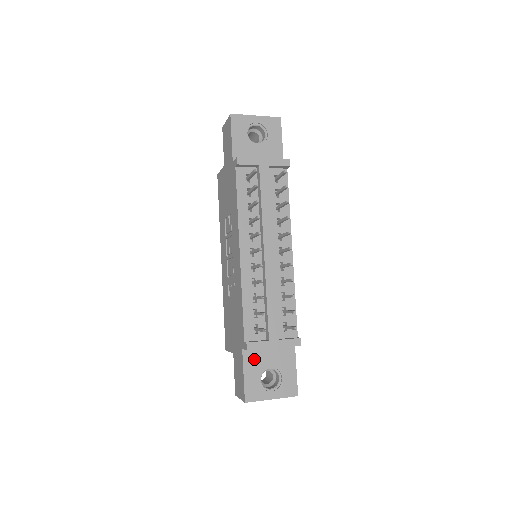
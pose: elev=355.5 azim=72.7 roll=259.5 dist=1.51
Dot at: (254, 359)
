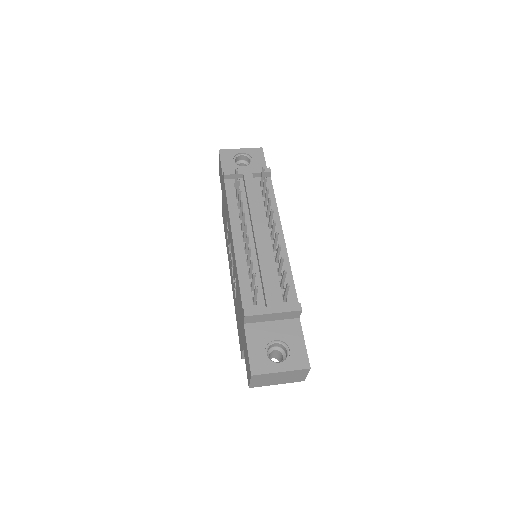
Dot at: (257, 333)
